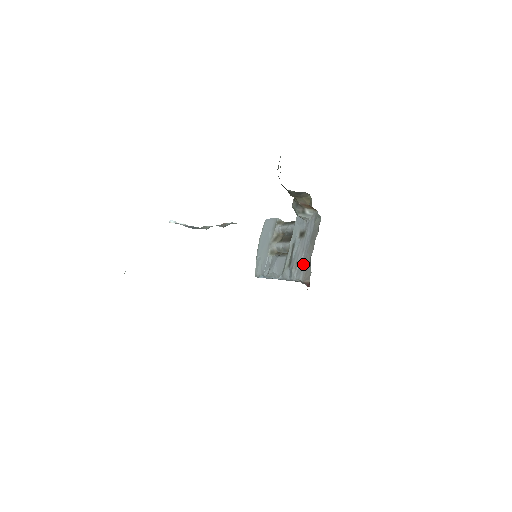
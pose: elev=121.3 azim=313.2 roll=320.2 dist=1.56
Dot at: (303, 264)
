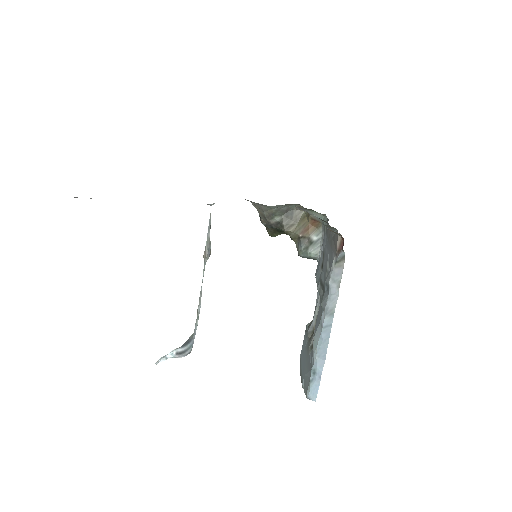
Dot at: (330, 252)
